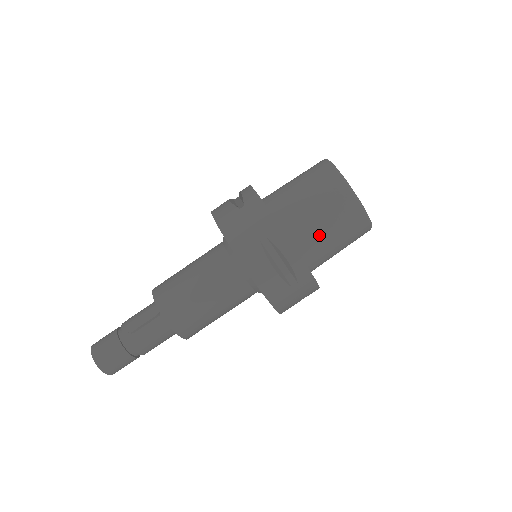
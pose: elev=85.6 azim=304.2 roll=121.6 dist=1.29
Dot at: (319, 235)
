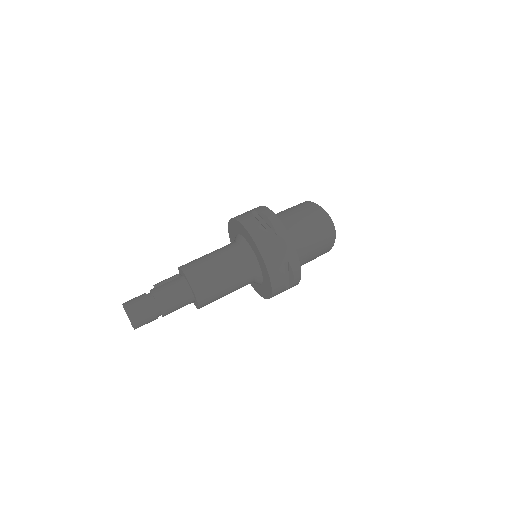
Dot at: (294, 221)
